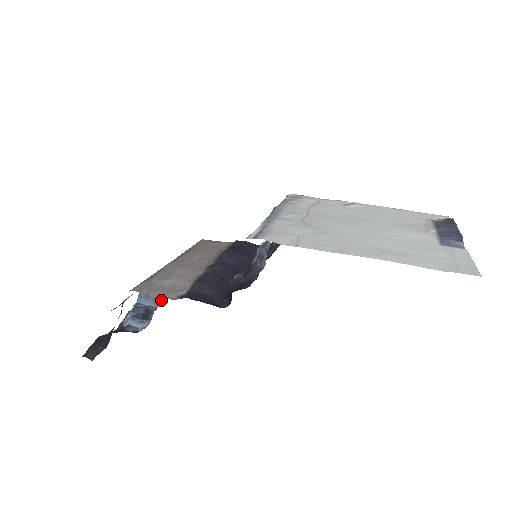
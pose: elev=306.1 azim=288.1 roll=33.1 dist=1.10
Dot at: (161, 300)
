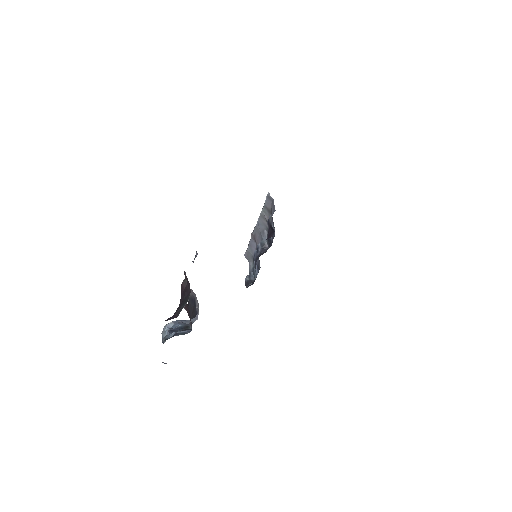
Dot at: occluded
